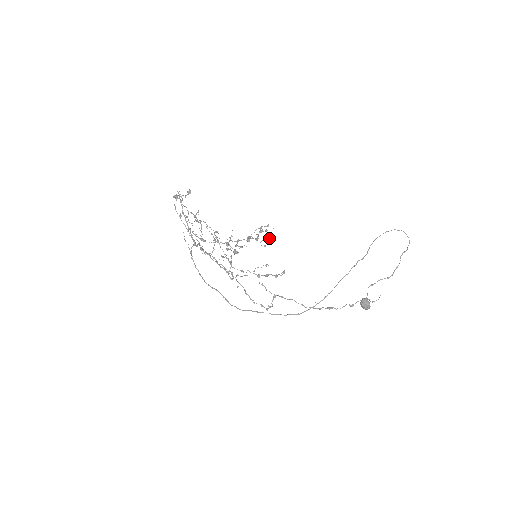
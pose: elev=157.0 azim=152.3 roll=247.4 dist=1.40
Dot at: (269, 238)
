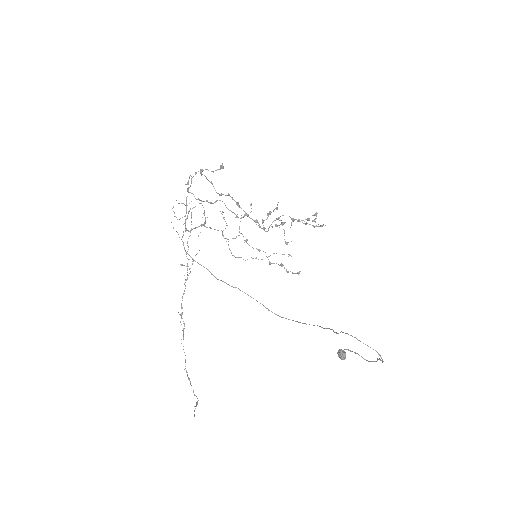
Dot at: (320, 225)
